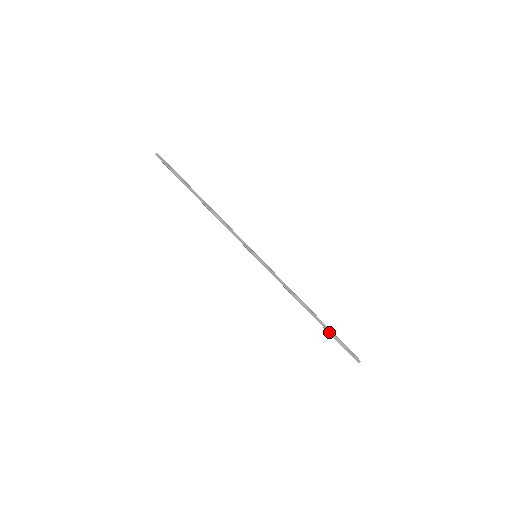
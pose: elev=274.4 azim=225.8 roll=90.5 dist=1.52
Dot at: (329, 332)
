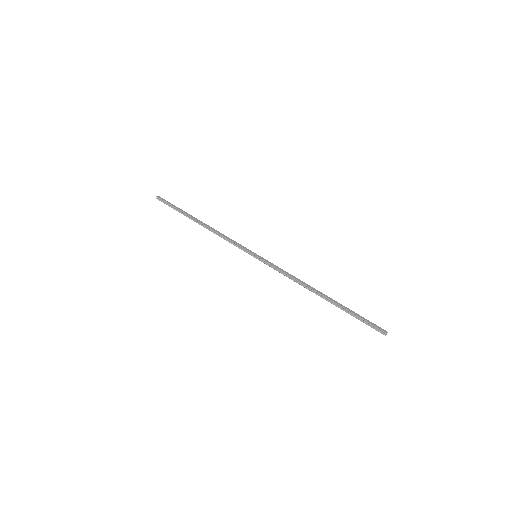
Dot at: occluded
